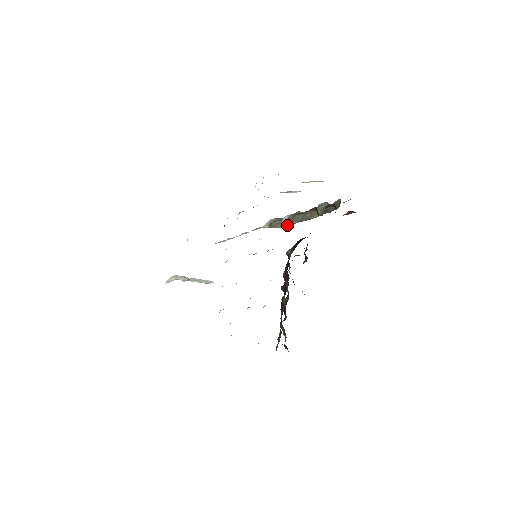
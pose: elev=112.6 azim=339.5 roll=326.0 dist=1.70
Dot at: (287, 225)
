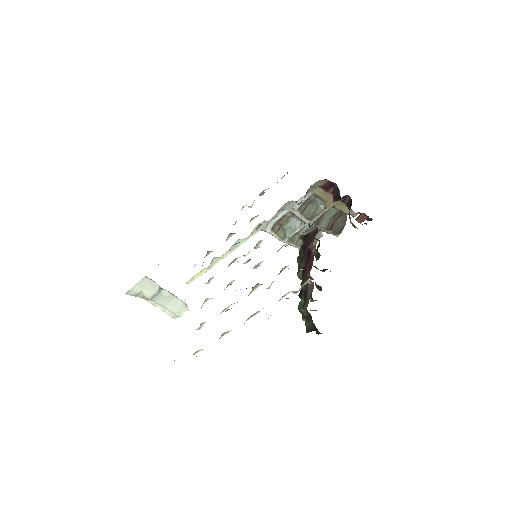
Dot at: (291, 234)
